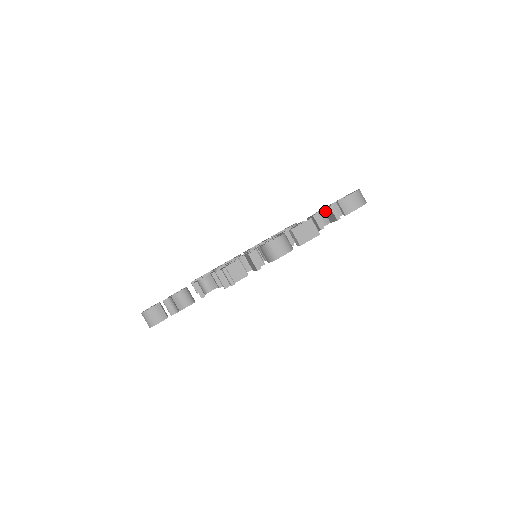
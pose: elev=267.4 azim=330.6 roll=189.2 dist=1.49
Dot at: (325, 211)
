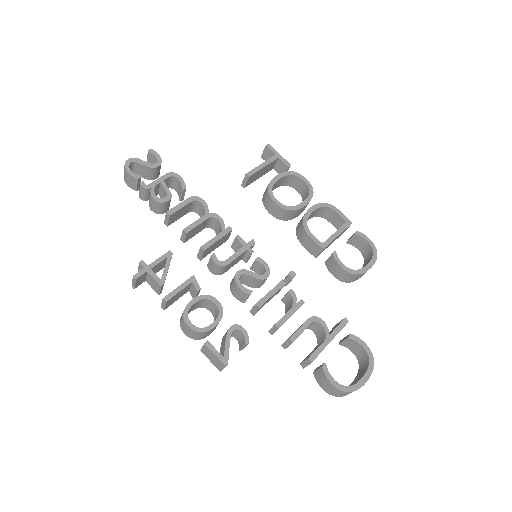
Dot at: (322, 342)
